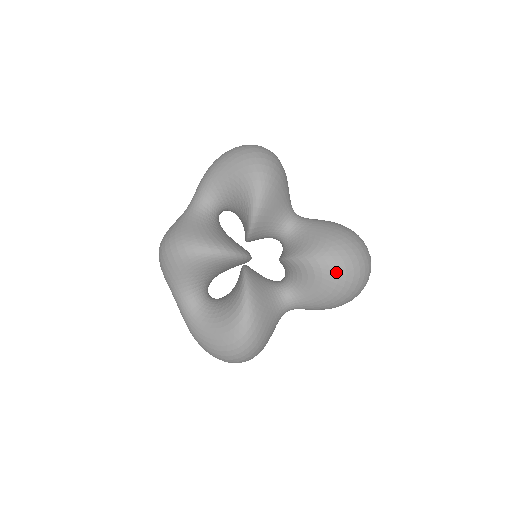
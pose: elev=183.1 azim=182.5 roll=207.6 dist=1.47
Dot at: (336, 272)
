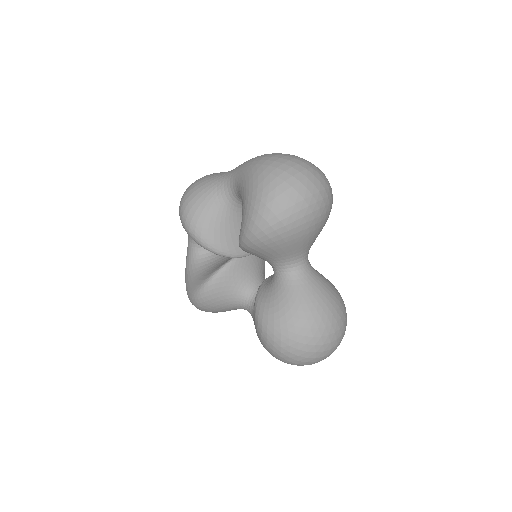
Dot at: (265, 344)
